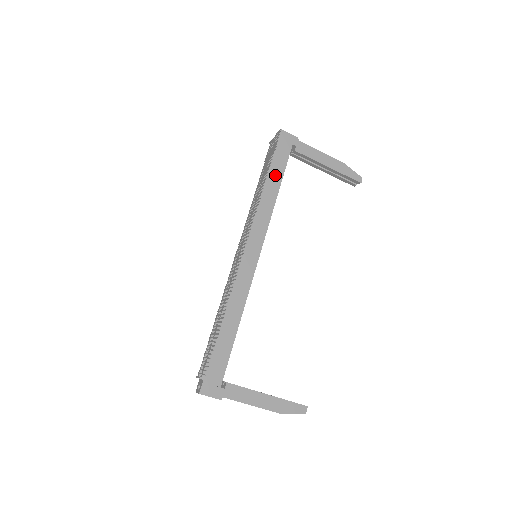
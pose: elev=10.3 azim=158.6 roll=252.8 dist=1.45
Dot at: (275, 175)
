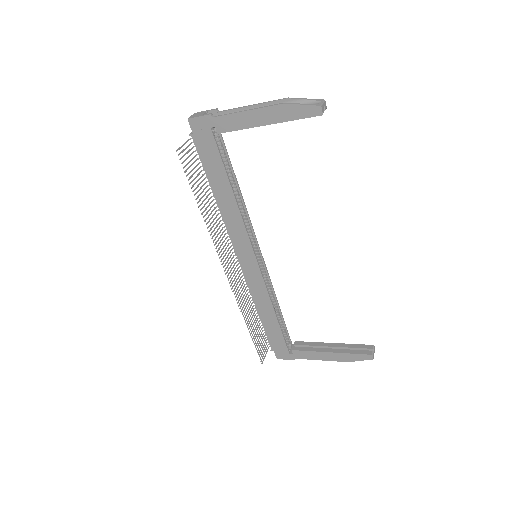
Dot at: (218, 176)
